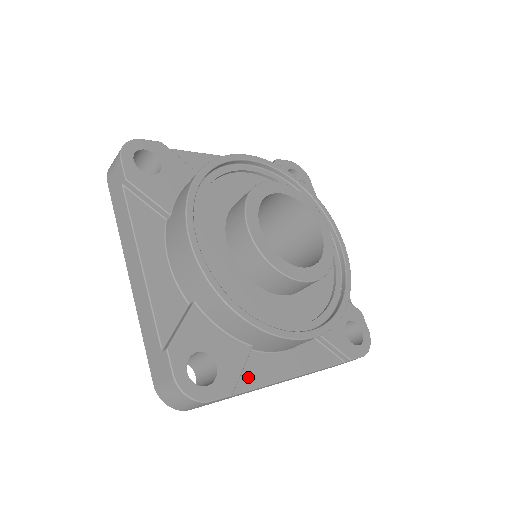
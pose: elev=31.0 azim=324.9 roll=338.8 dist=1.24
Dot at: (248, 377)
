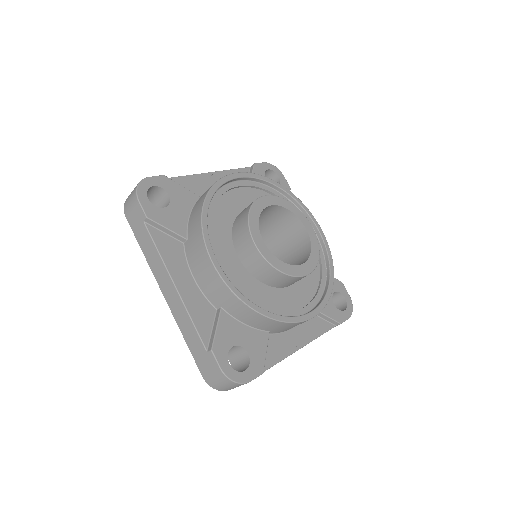
Dot at: (270, 356)
